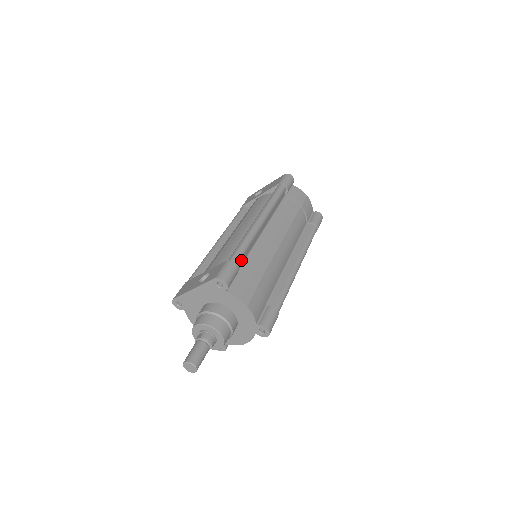
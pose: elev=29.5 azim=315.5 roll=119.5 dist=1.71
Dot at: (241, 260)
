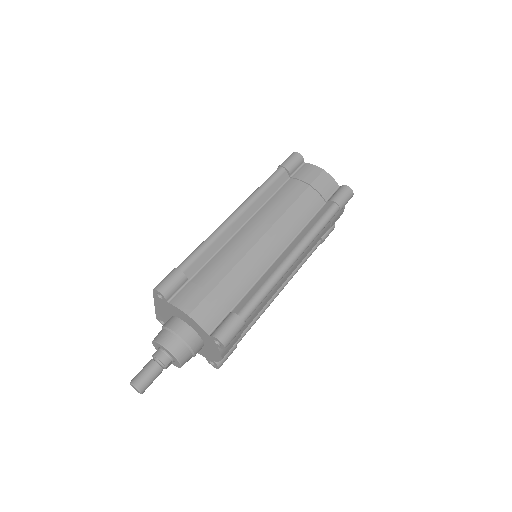
Dot at: (195, 265)
